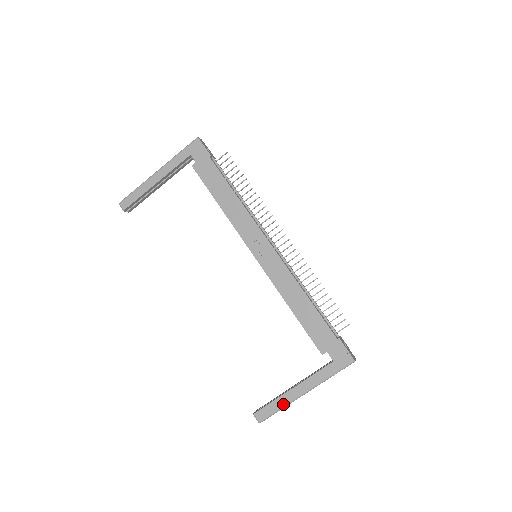
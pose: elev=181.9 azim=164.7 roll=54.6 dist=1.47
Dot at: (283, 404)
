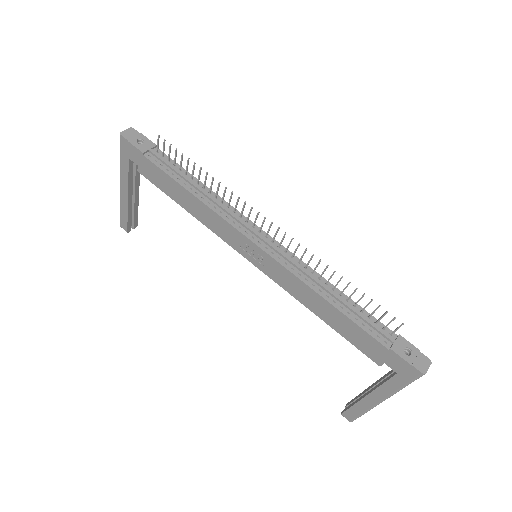
Dot at: (364, 410)
